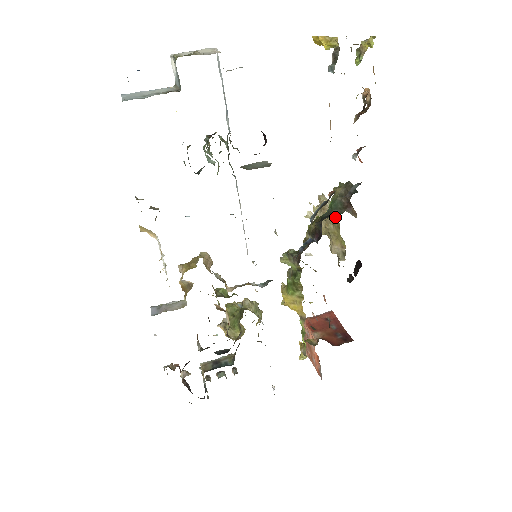
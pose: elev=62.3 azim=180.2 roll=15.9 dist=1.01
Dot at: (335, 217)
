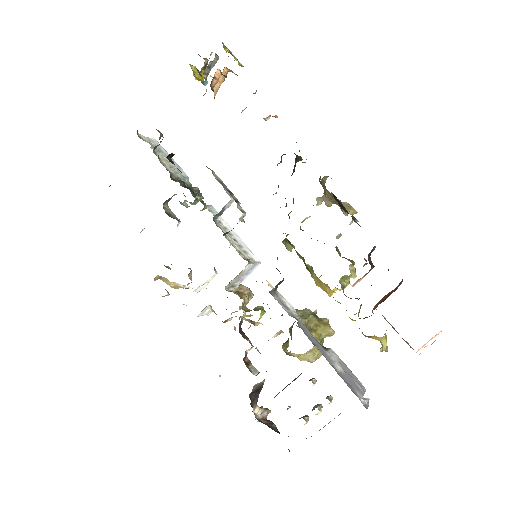
Dot at: (320, 181)
